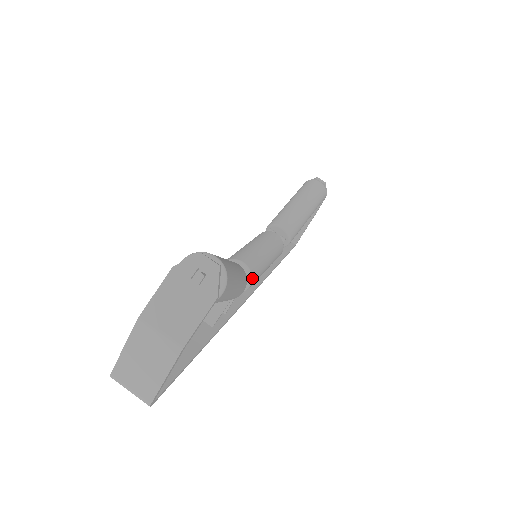
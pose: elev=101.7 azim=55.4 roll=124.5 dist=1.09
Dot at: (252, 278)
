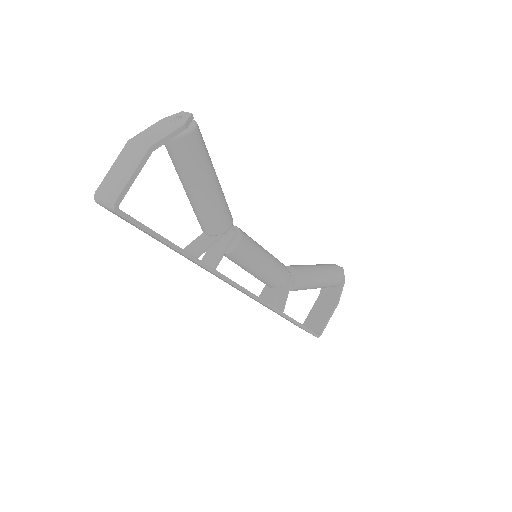
Dot at: (241, 237)
